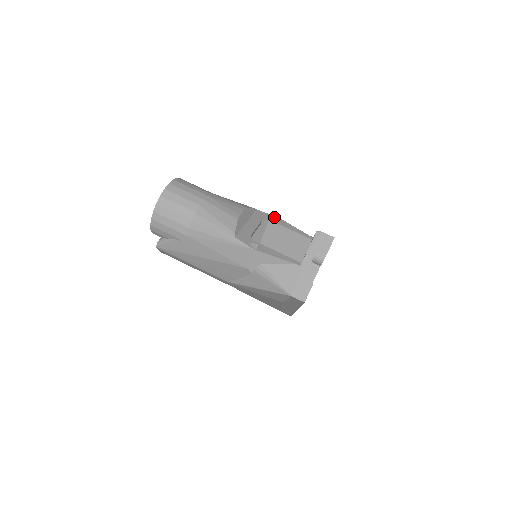
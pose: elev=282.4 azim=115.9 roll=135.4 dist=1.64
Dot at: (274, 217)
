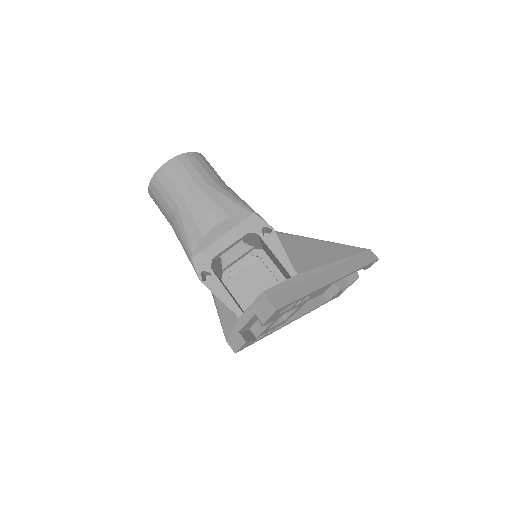
Dot at: (270, 228)
